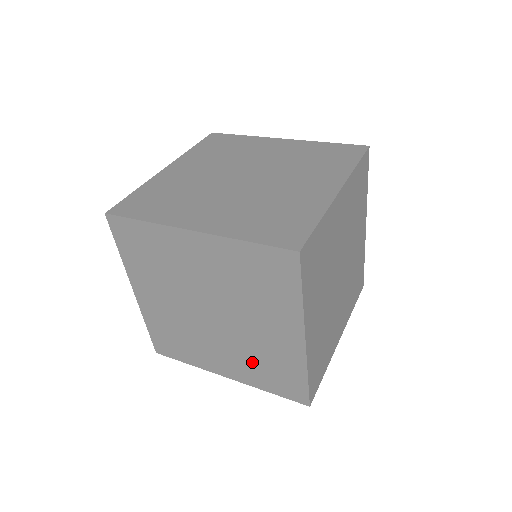
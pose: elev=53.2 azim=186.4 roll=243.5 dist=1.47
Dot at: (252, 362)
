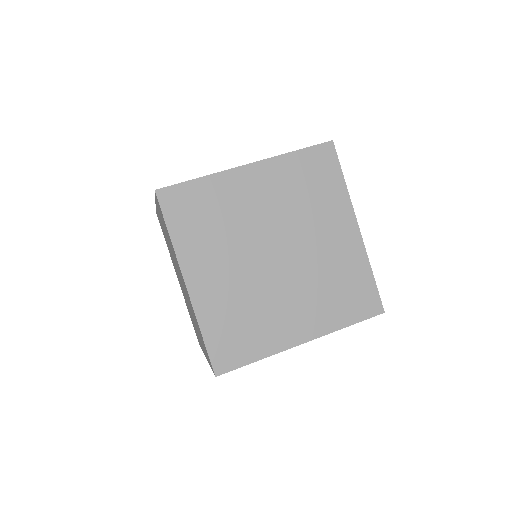
Dot at: occluded
